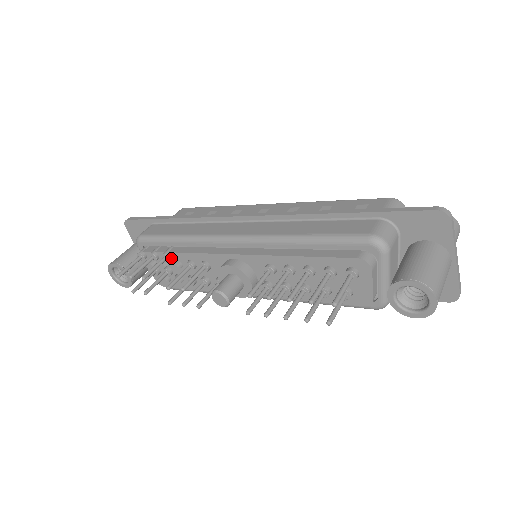
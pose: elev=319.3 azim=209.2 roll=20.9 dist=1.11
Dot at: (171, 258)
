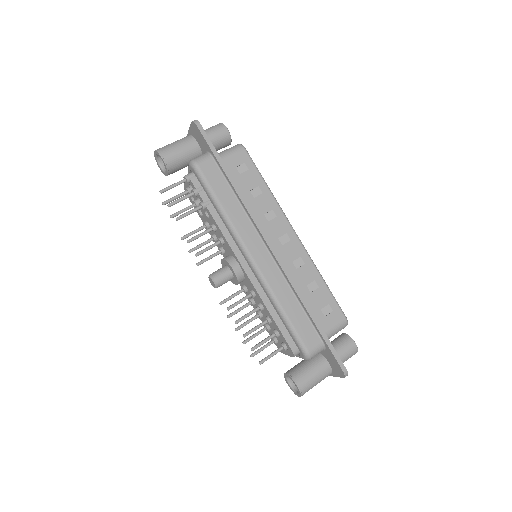
Dot at: (205, 209)
